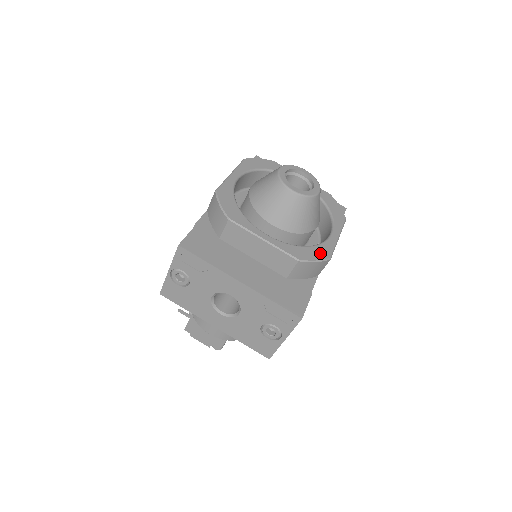
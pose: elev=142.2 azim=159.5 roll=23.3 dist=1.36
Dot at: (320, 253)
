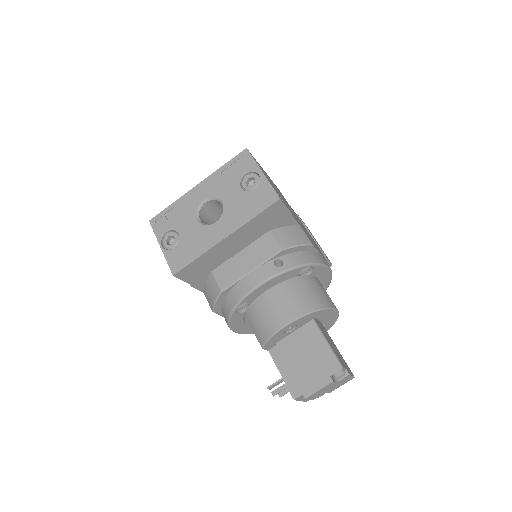
Dot at: occluded
